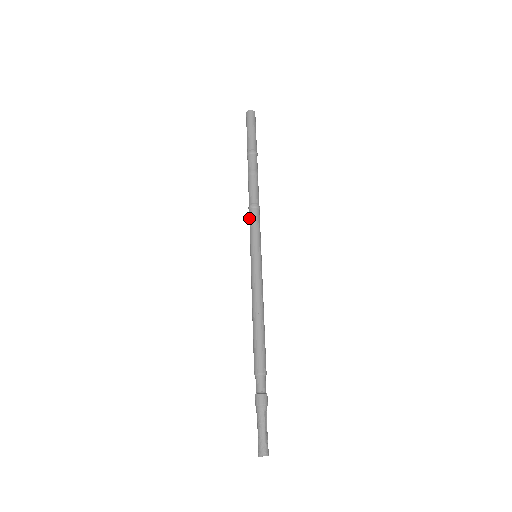
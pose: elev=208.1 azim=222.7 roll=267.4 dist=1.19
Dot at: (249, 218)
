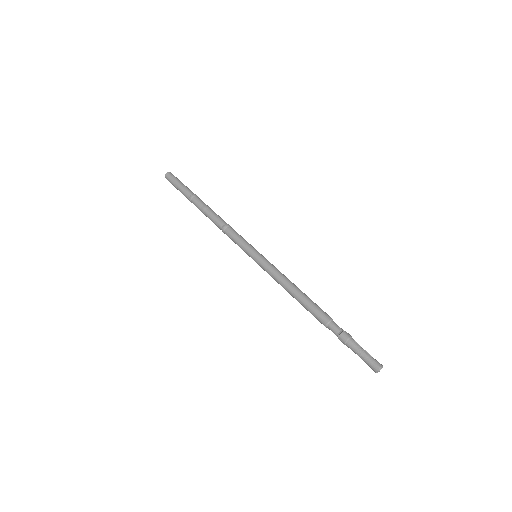
Dot at: (229, 236)
